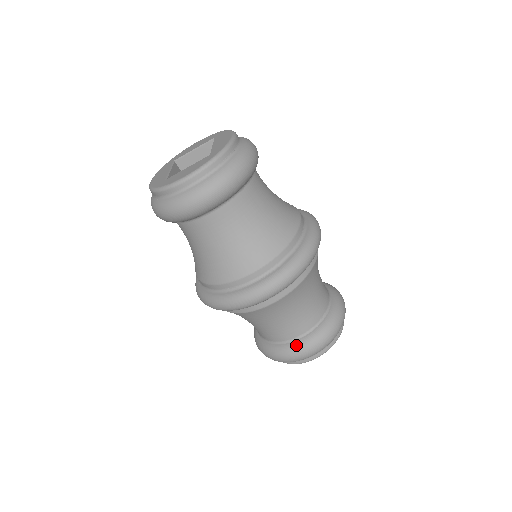
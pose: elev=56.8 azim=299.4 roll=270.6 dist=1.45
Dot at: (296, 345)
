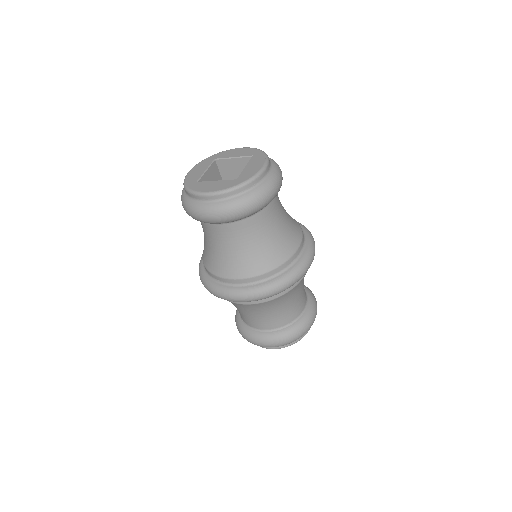
Dot at: (260, 335)
